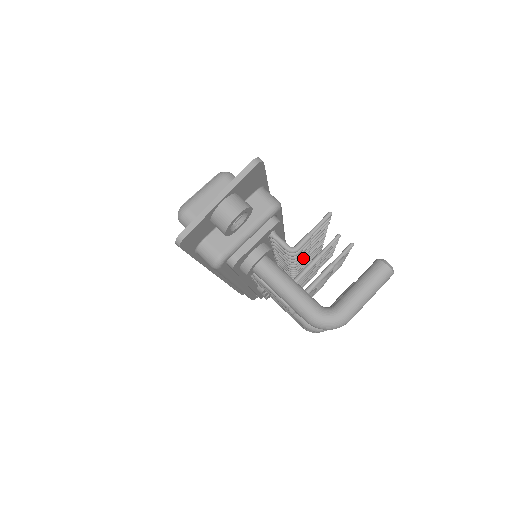
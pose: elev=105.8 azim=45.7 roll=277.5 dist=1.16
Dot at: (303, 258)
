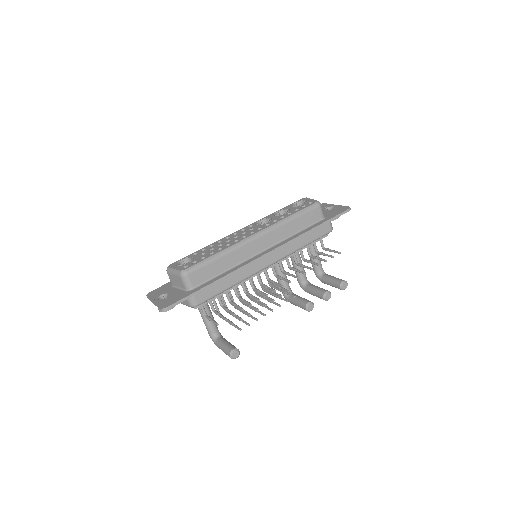
Dot at: occluded
